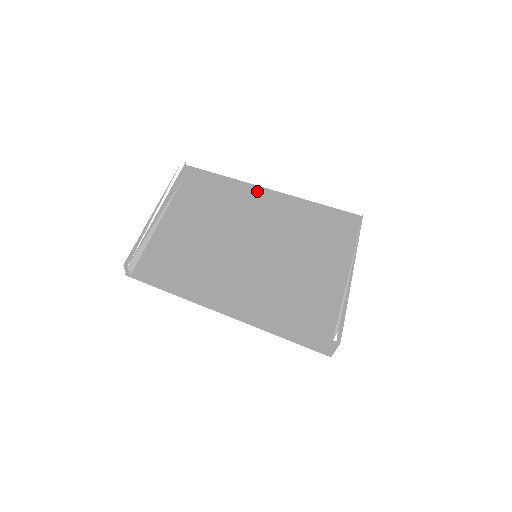
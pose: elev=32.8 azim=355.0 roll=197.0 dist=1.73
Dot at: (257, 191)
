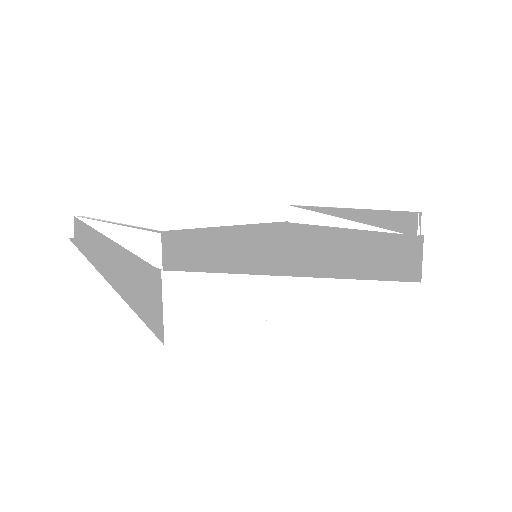
Dot at: (182, 230)
